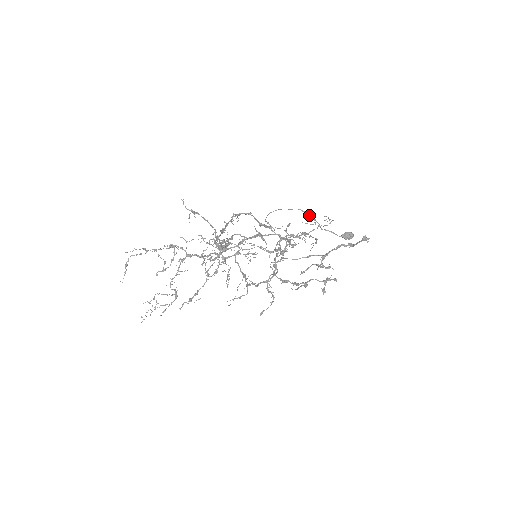
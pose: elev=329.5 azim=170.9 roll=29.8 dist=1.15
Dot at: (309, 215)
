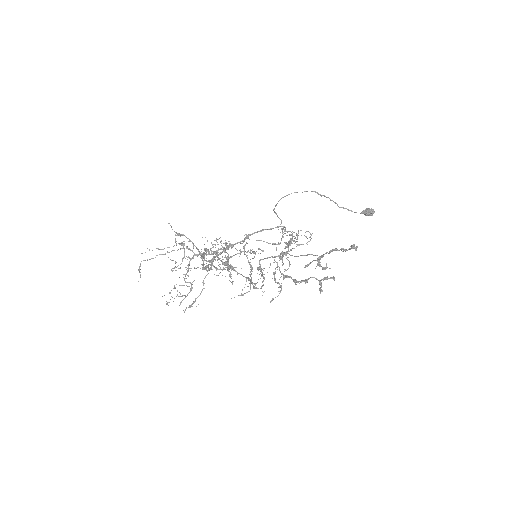
Dot at: (324, 196)
